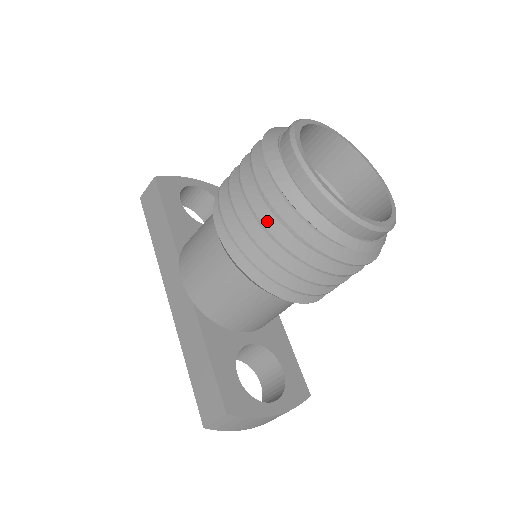
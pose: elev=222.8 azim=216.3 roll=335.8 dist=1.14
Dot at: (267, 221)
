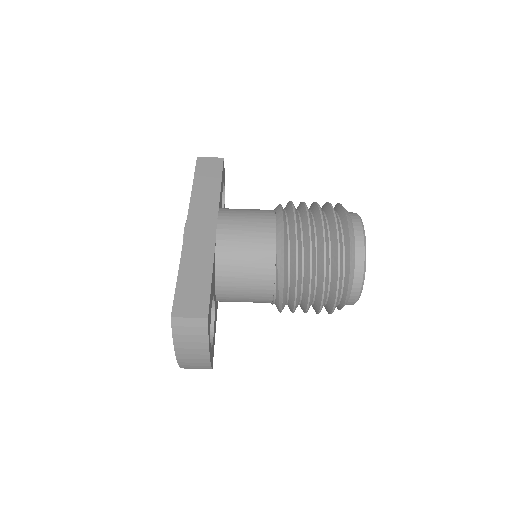
Dot at: (326, 238)
